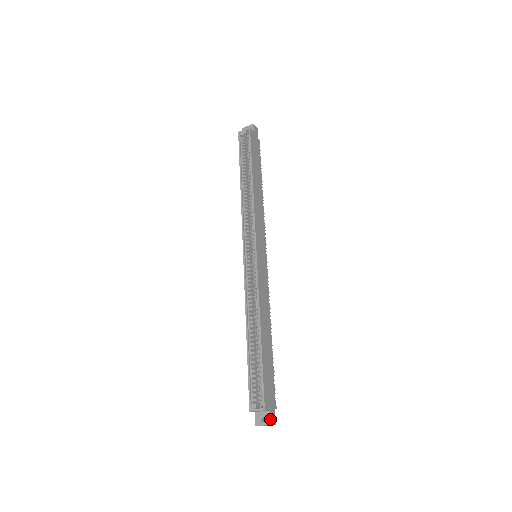
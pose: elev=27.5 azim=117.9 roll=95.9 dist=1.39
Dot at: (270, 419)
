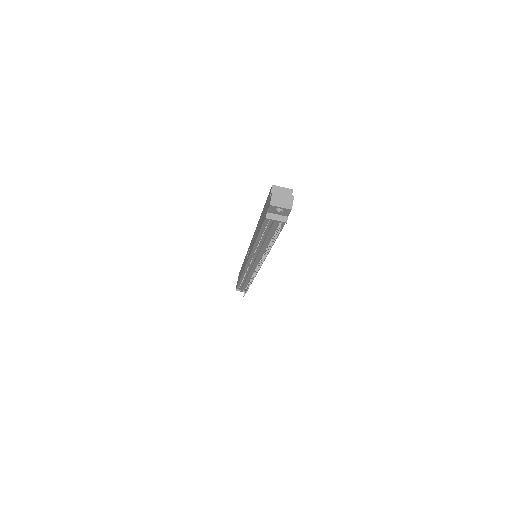
Dot at: (293, 198)
